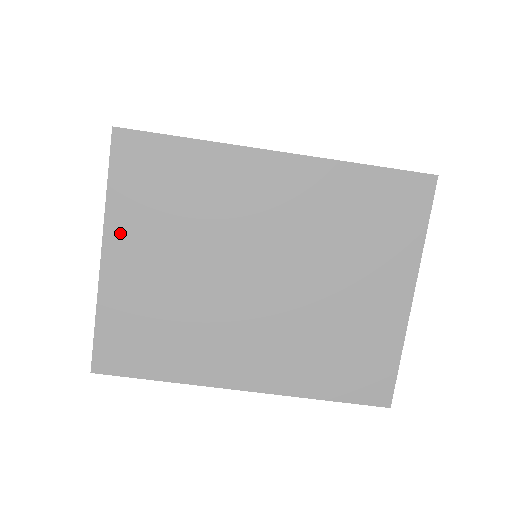
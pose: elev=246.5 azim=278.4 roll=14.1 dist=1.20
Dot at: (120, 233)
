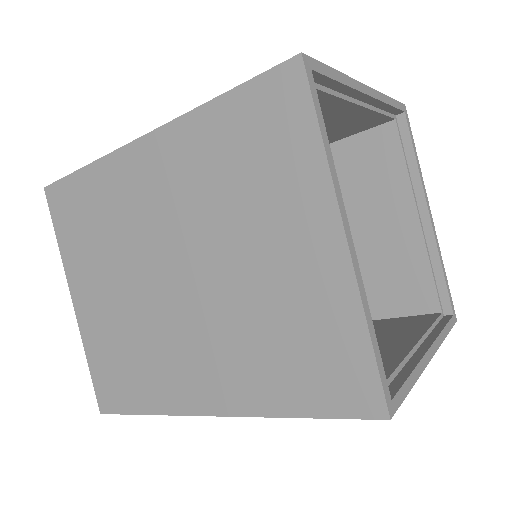
Dot at: (75, 276)
